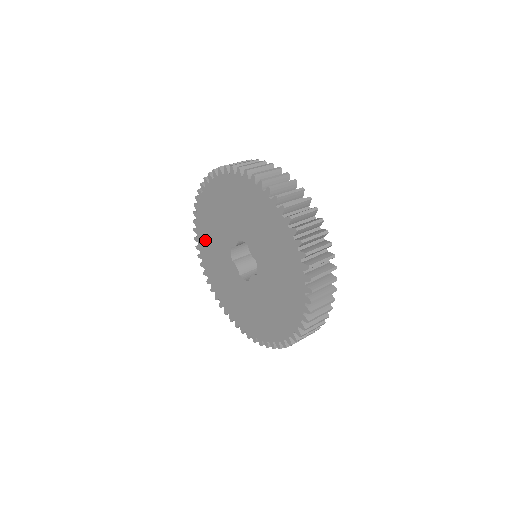
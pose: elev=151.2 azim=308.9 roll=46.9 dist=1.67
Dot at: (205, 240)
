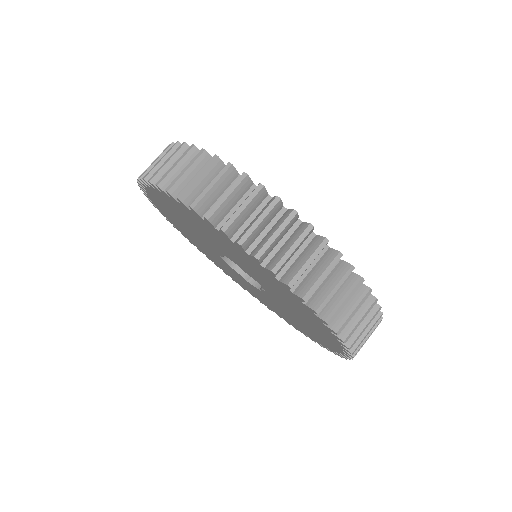
Dot at: (186, 215)
